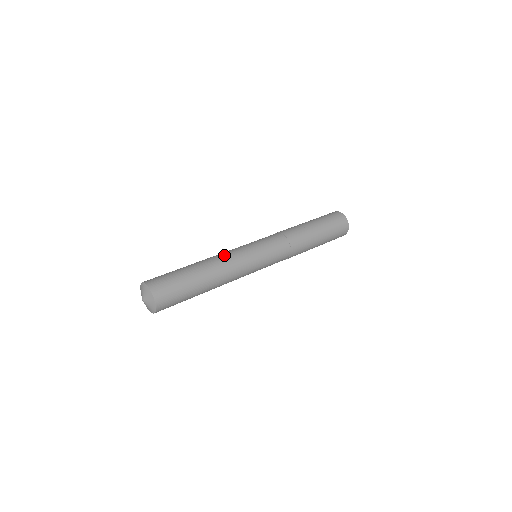
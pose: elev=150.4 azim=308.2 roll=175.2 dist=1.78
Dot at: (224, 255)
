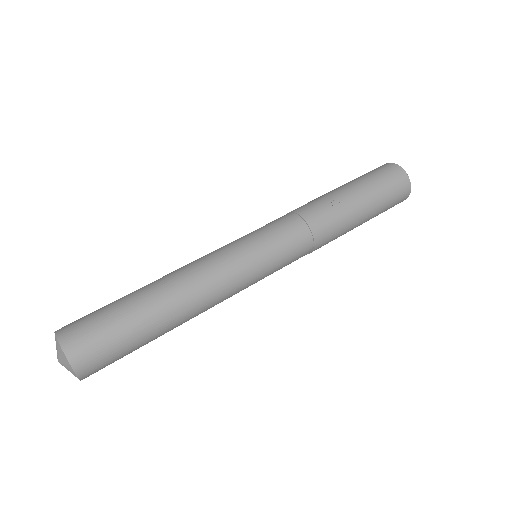
Dot at: (200, 269)
